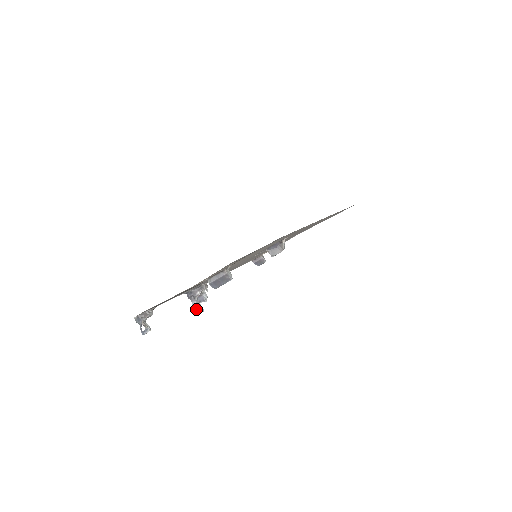
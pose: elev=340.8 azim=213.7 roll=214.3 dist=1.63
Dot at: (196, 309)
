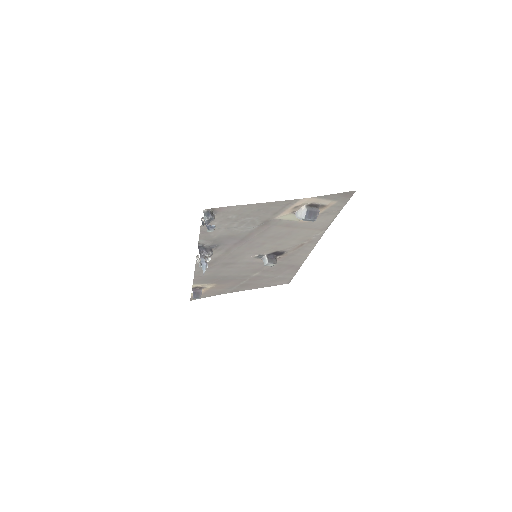
Dot at: (203, 266)
